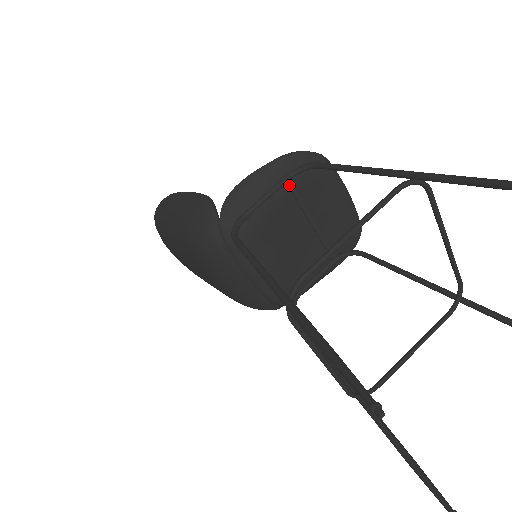
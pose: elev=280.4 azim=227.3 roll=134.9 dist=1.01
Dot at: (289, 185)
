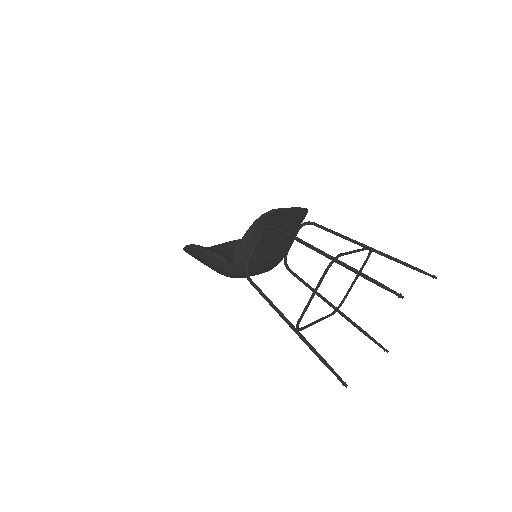
Dot at: (262, 235)
